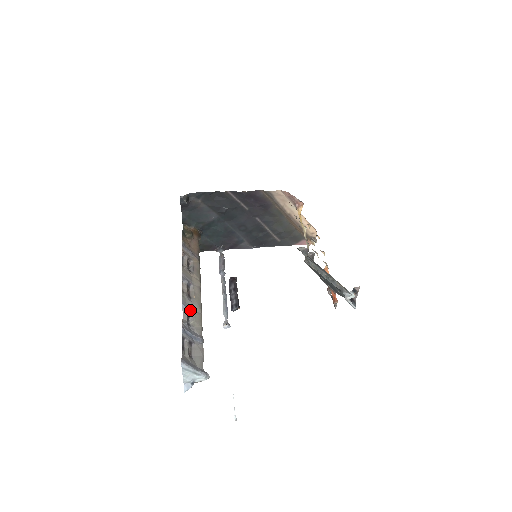
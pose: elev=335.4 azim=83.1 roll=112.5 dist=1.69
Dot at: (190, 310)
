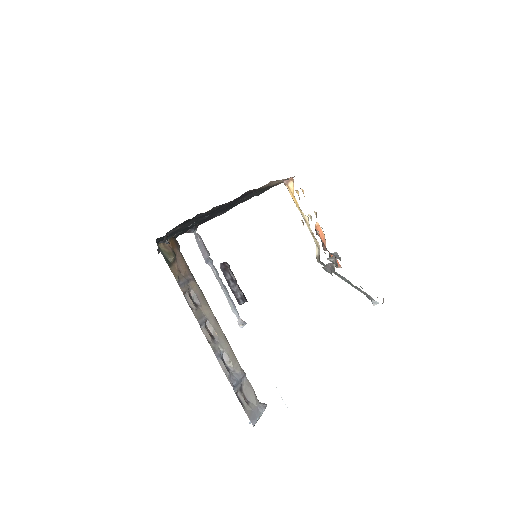
Dot at: (221, 353)
